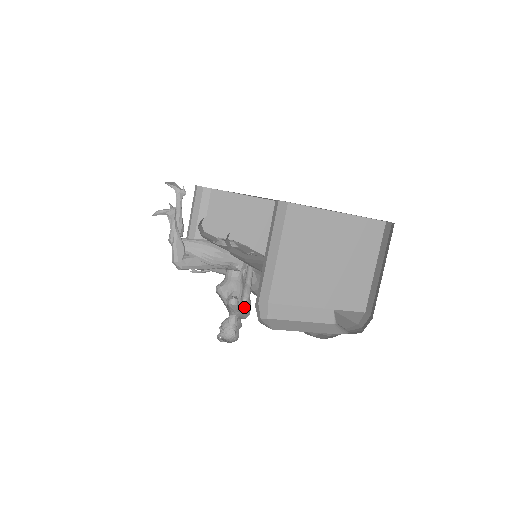
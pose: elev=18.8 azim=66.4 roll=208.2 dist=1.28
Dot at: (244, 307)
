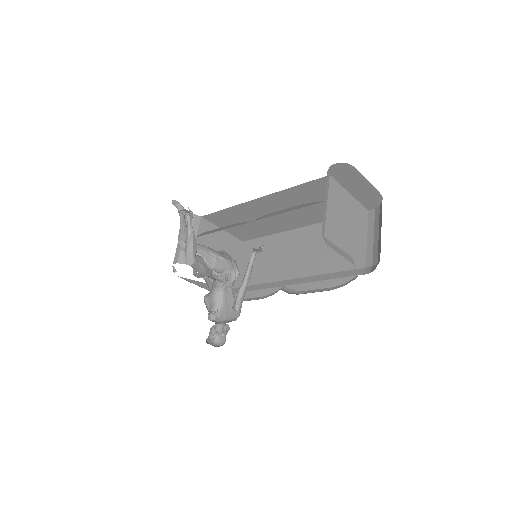
Dot at: (236, 308)
